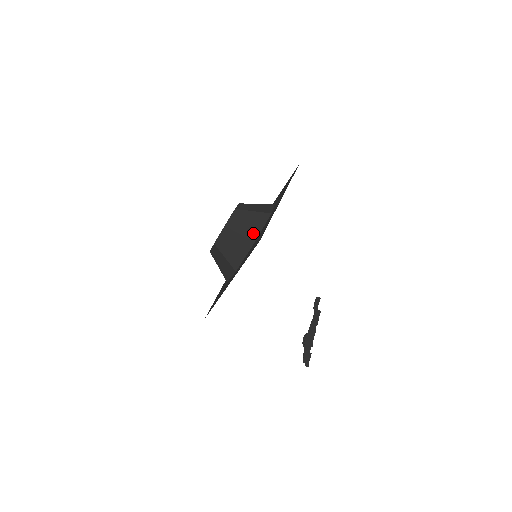
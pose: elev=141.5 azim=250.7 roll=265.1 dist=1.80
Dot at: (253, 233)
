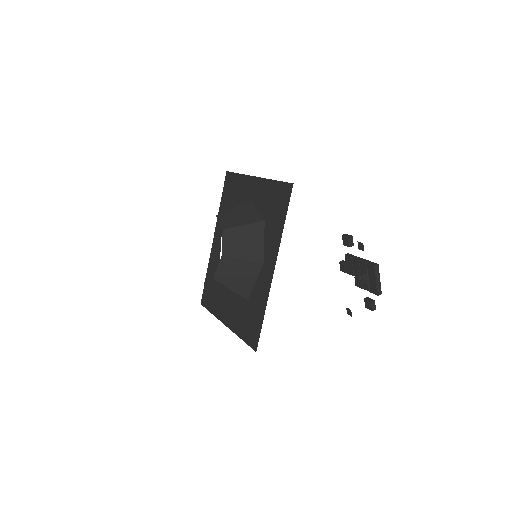
Dot at: (255, 217)
